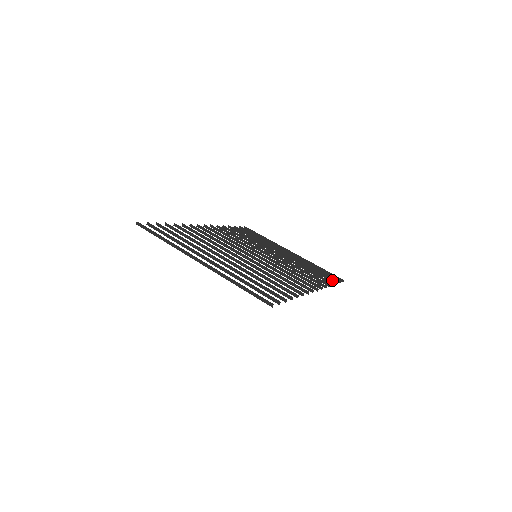
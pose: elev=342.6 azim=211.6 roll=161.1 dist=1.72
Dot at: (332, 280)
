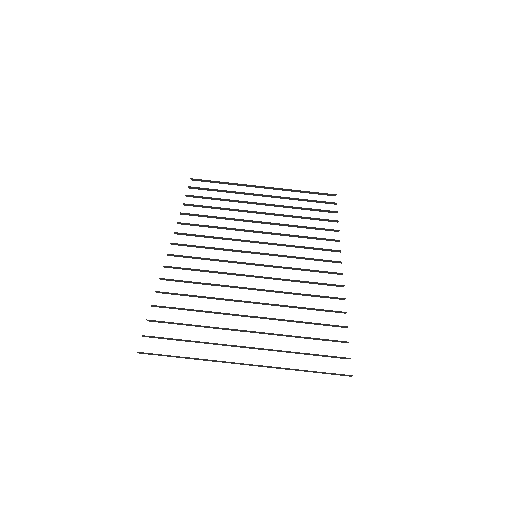
Dot at: (330, 211)
